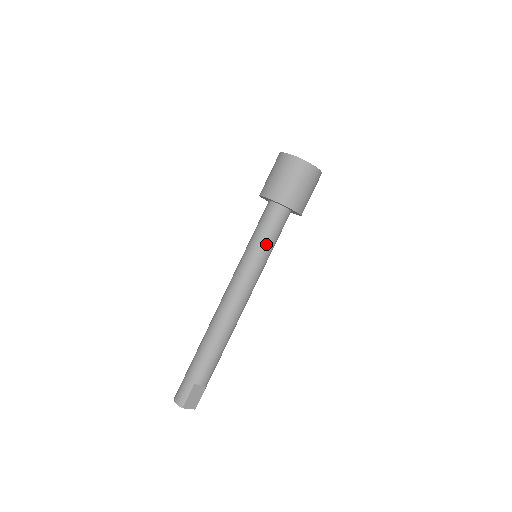
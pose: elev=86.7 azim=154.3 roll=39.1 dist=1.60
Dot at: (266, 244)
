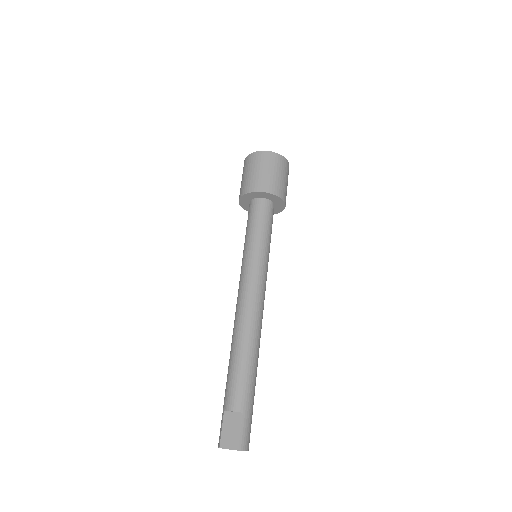
Dot at: (249, 236)
